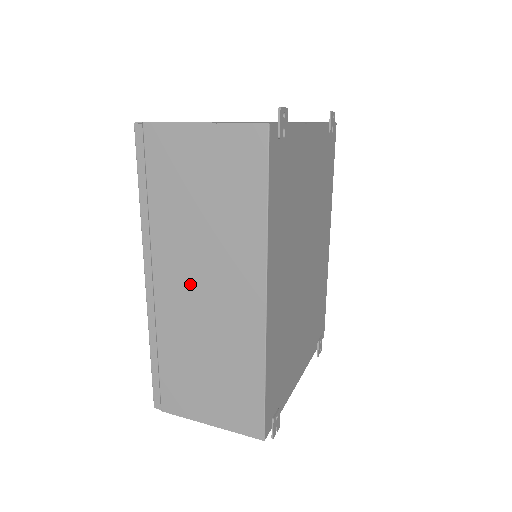
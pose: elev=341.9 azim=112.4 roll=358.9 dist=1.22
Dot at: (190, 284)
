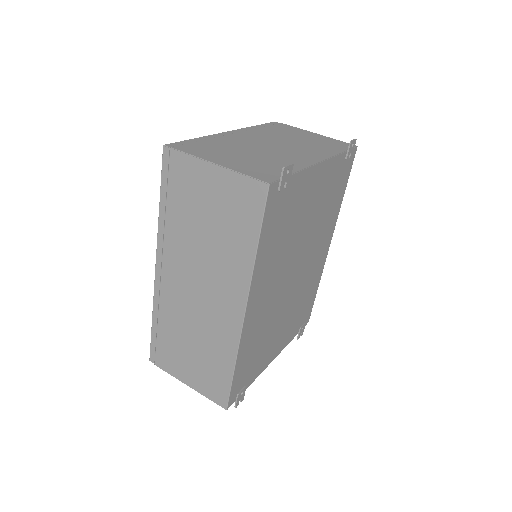
Dot at: (189, 283)
